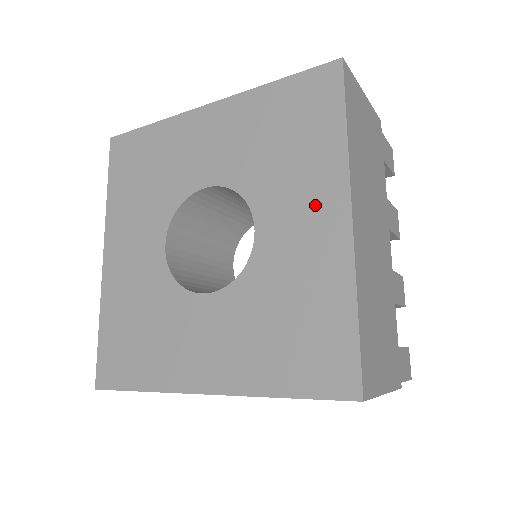
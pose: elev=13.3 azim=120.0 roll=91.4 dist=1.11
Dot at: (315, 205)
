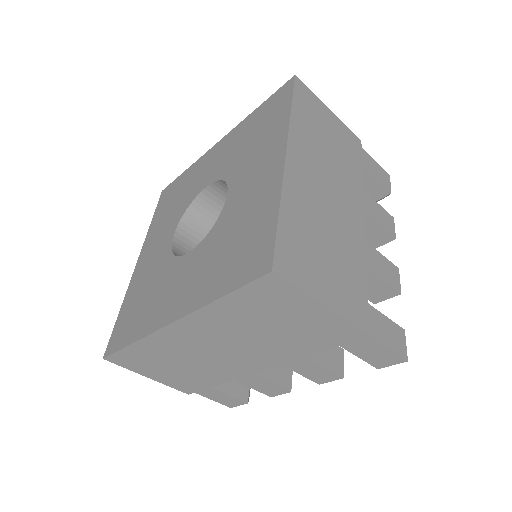
Dot at: (265, 160)
